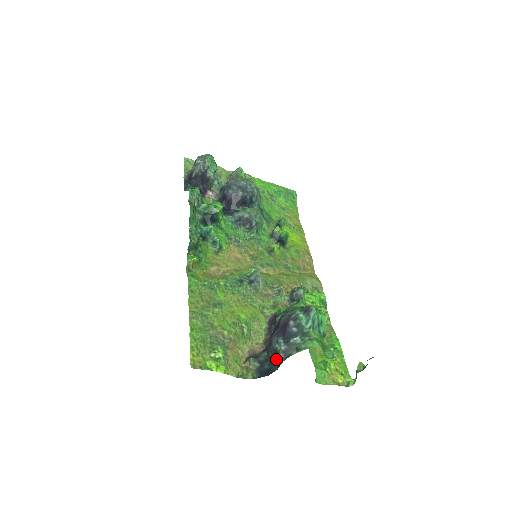
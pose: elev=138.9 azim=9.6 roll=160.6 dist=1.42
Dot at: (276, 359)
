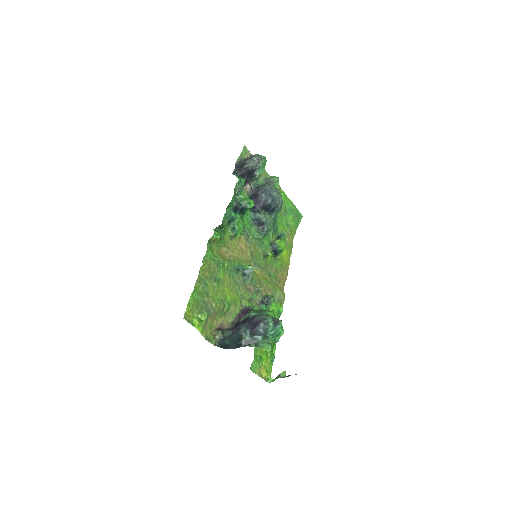
Dot at: (237, 341)
